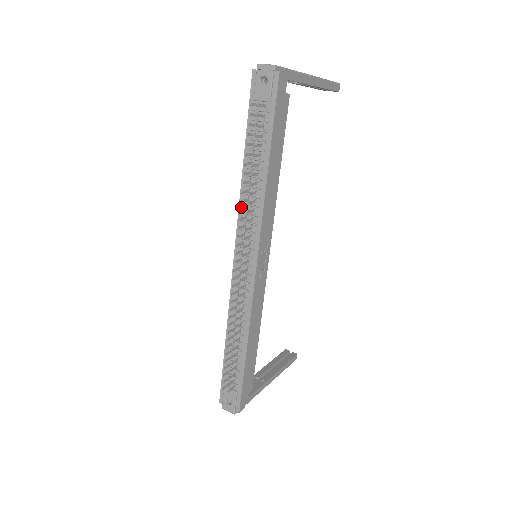
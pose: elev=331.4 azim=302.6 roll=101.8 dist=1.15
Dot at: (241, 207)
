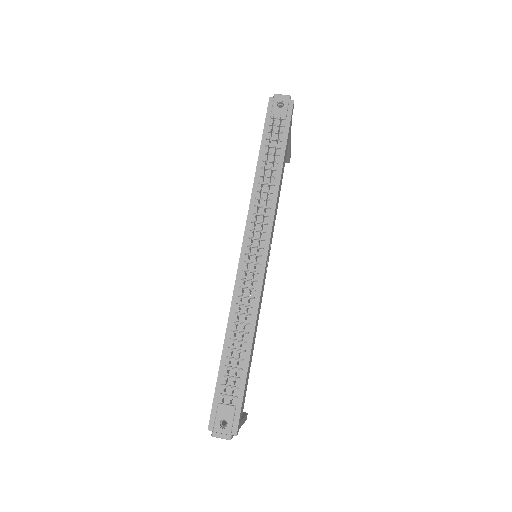
Dot at: (253, 202)
